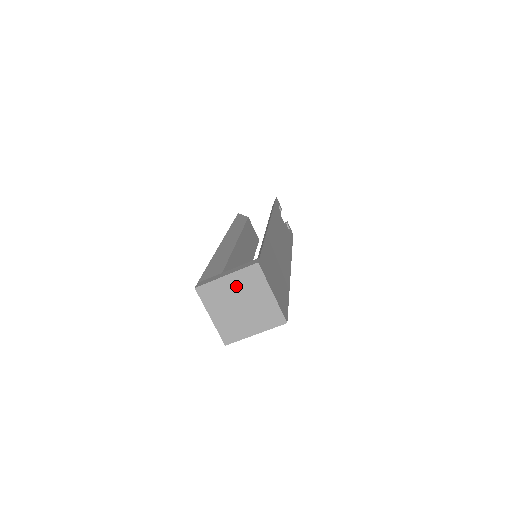
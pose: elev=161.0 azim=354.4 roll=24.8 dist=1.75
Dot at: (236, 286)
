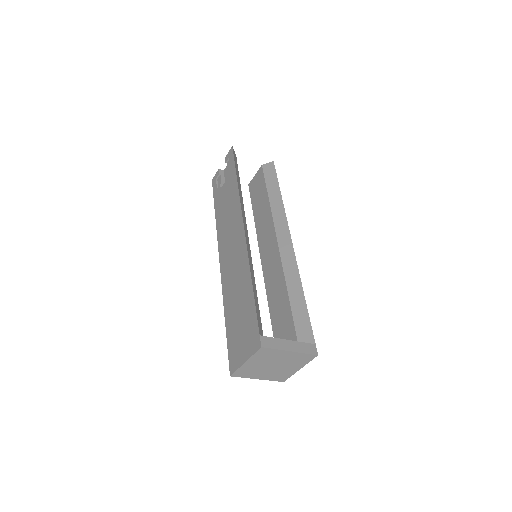
Dot at: (287, 358)
